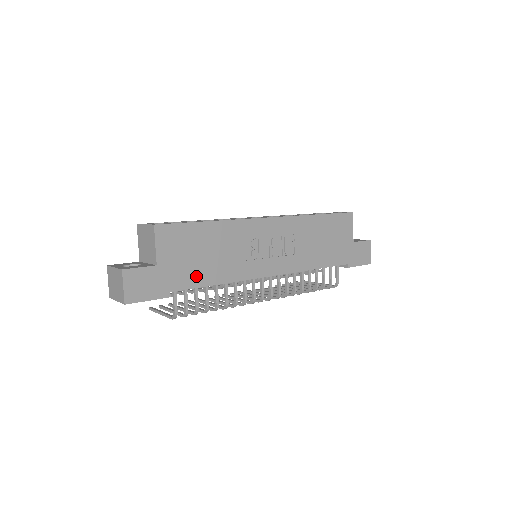
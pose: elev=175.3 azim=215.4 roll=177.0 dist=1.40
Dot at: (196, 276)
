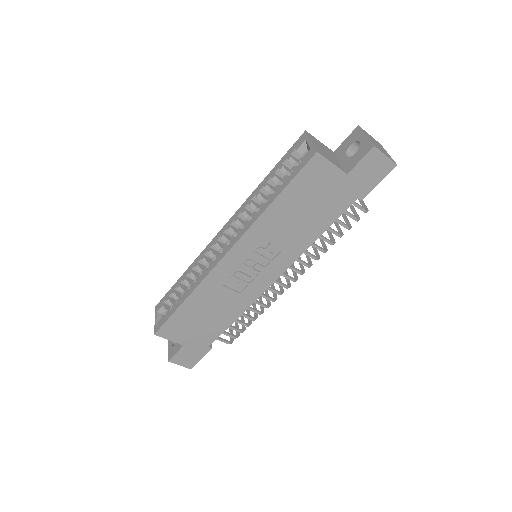
Dot at: (214, 329)
